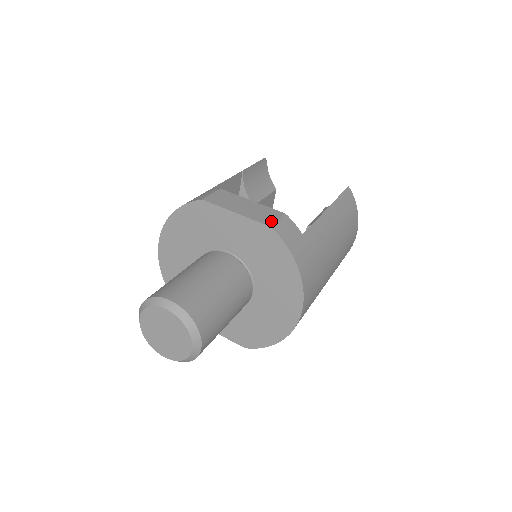
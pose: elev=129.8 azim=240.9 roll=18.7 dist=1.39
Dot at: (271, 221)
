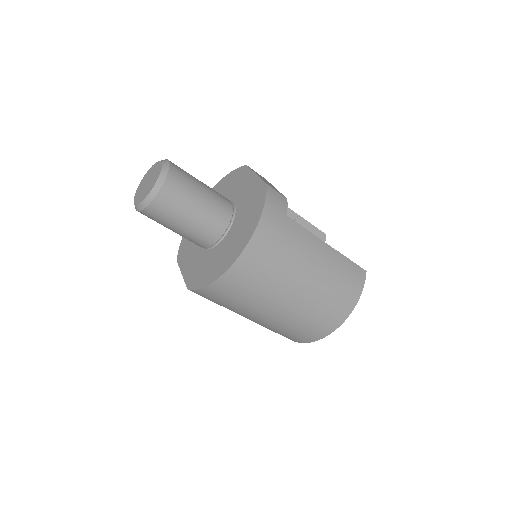
Dot at: (271, 187)
